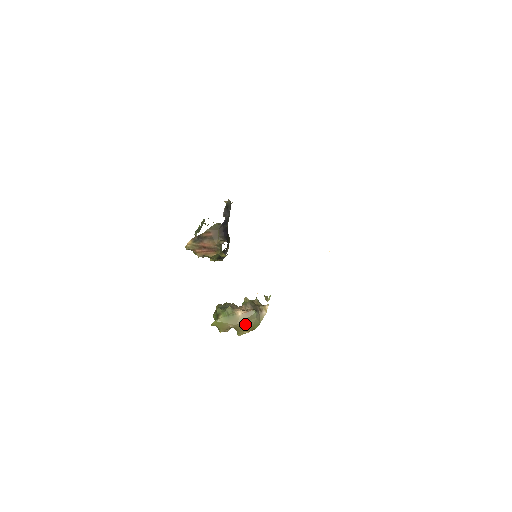
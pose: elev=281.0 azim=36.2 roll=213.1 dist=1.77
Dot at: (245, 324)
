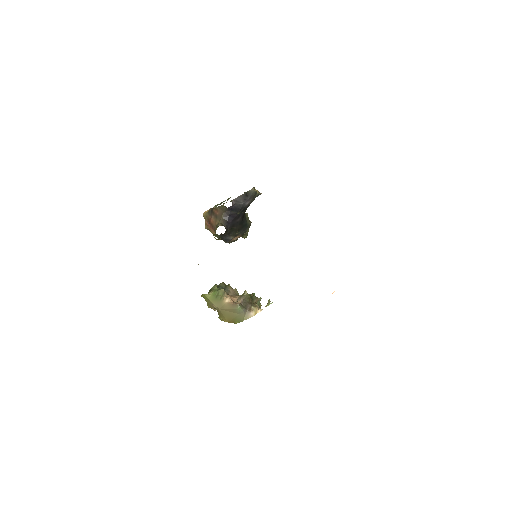
Dot at: (227, 313)
